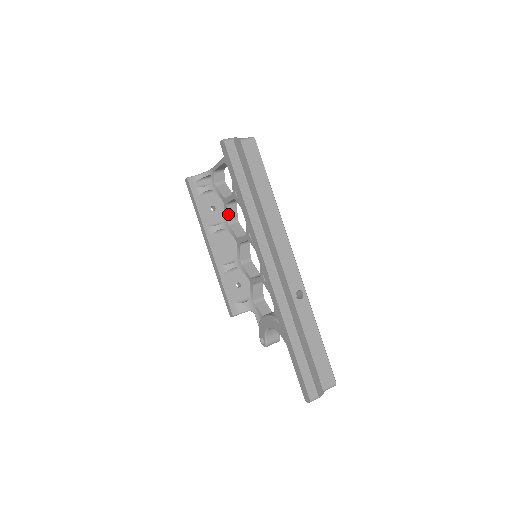
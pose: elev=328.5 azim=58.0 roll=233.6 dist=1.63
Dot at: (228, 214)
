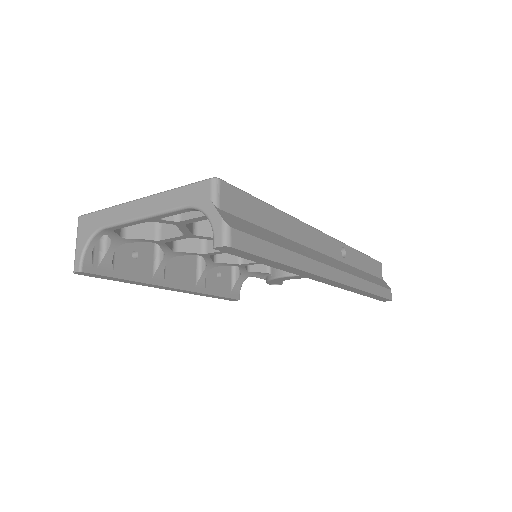
Dot at: (169, 246)
